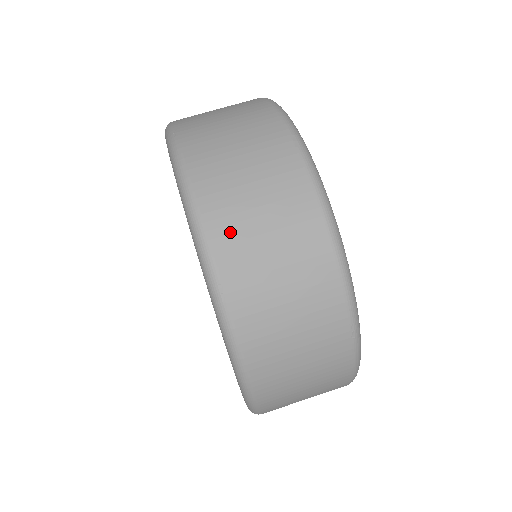
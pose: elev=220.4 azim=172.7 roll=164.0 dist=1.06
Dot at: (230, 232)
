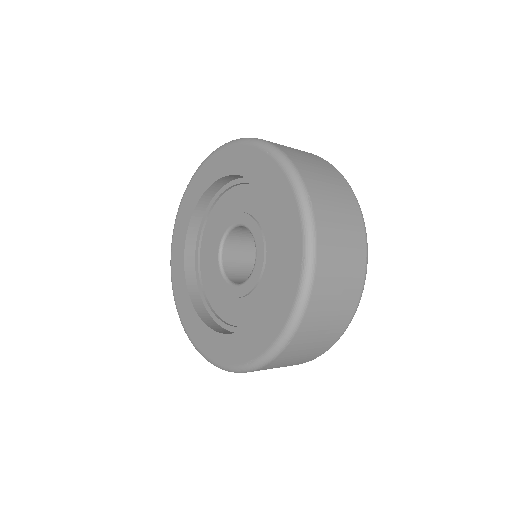
Dot at: (309, 174)
